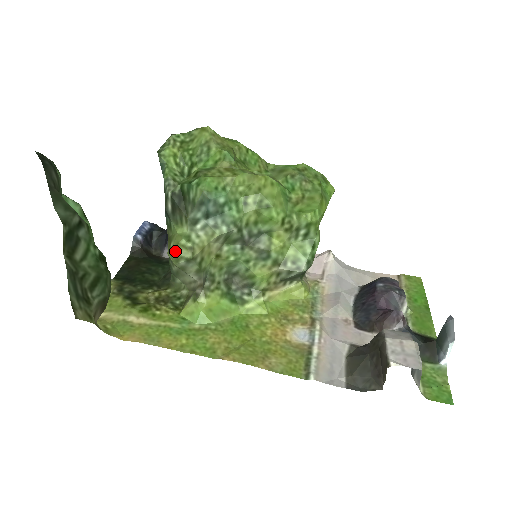
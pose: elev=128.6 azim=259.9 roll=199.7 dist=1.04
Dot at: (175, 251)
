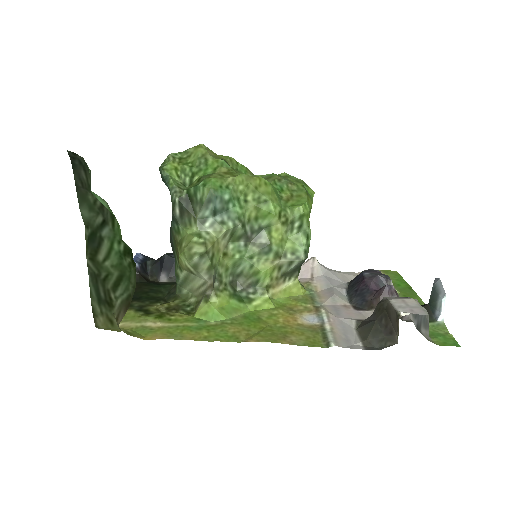
Dot at: (188, 249)
